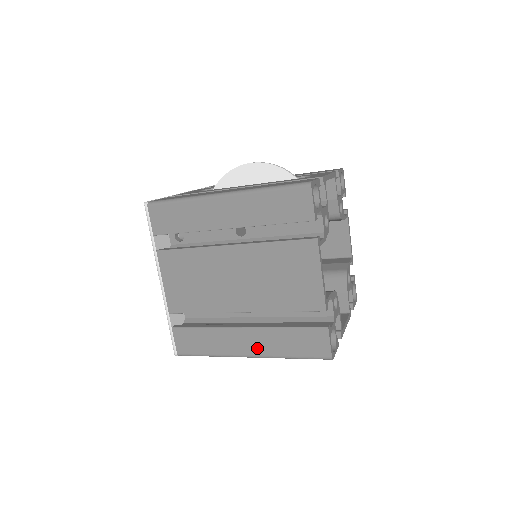
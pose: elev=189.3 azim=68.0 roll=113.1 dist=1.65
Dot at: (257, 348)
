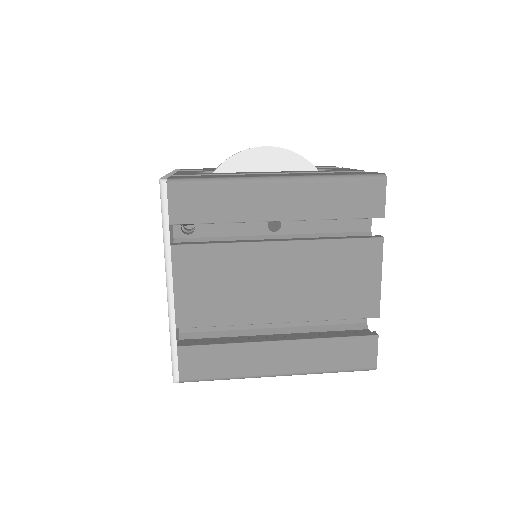
Dot at: (292, 364)
